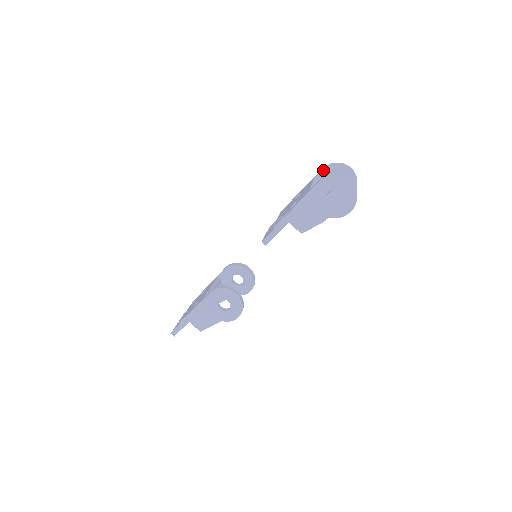
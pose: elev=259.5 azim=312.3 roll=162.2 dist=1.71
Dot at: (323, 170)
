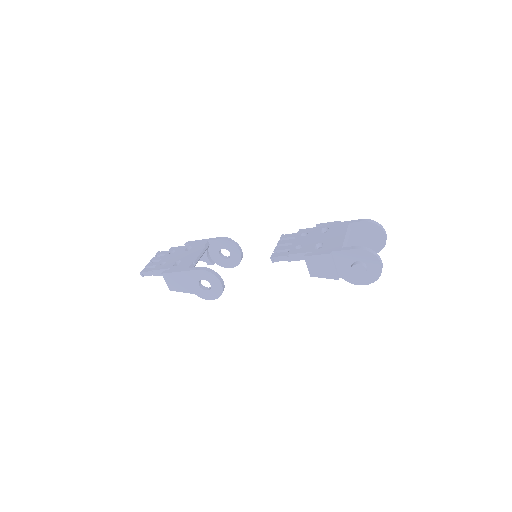
Dot at: (361, 222)
